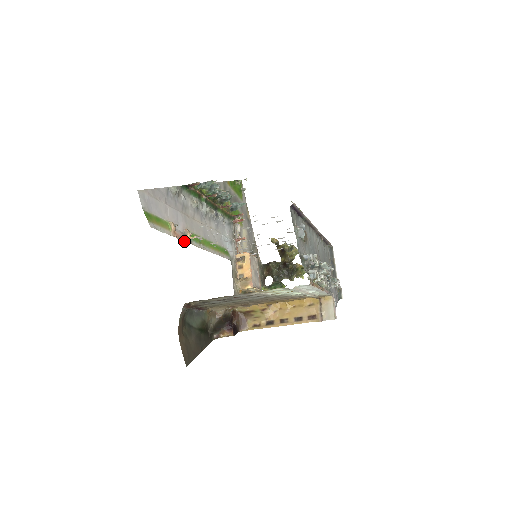
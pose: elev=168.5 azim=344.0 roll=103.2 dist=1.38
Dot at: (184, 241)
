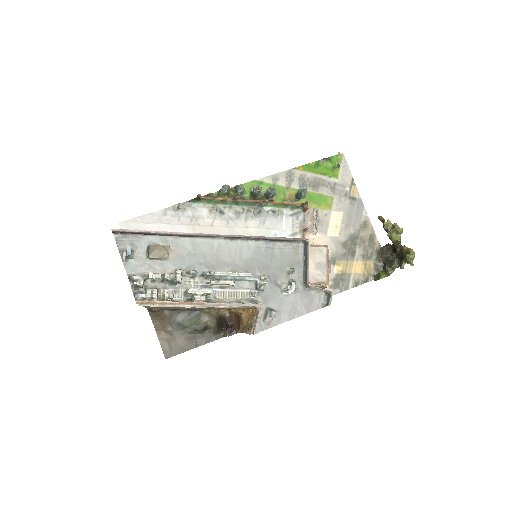
Dot at: occluded
